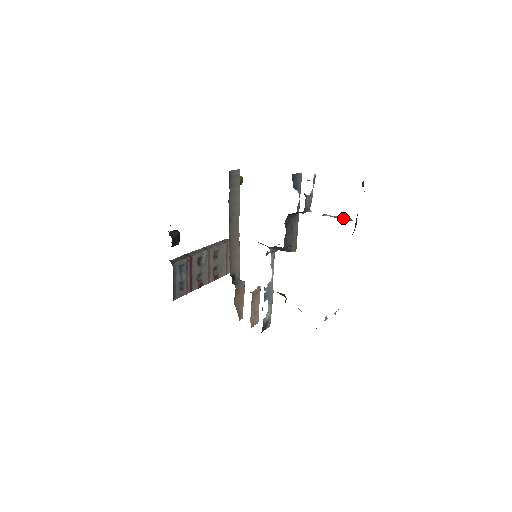
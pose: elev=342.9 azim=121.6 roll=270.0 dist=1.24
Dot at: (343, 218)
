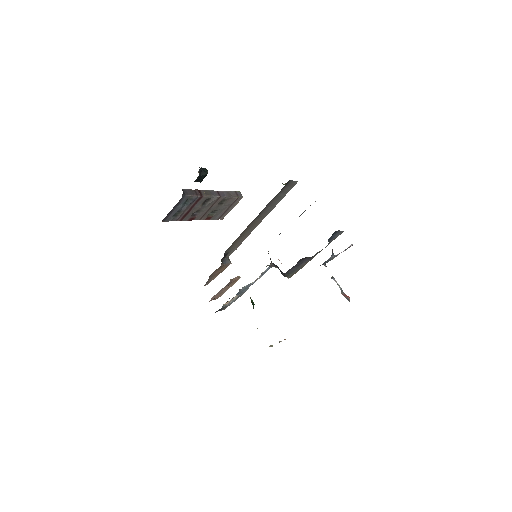
Dot at: (345, 295)
